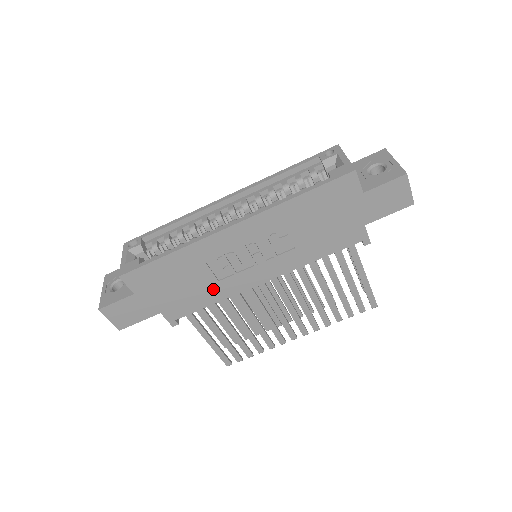
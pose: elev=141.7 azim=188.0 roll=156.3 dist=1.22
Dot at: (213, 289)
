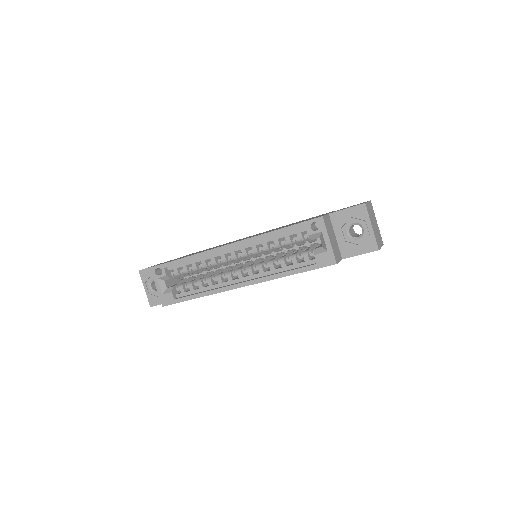
Dot at: occluded
